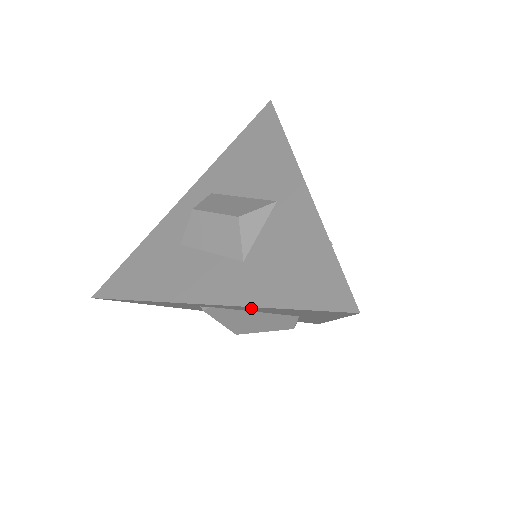
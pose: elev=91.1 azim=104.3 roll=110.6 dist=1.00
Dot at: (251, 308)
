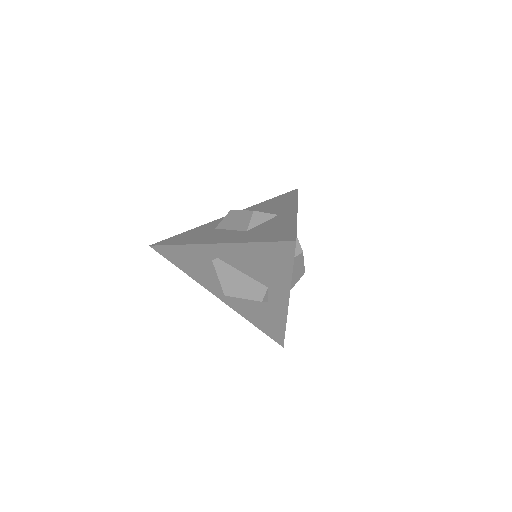
Dot at: (241, 251)
